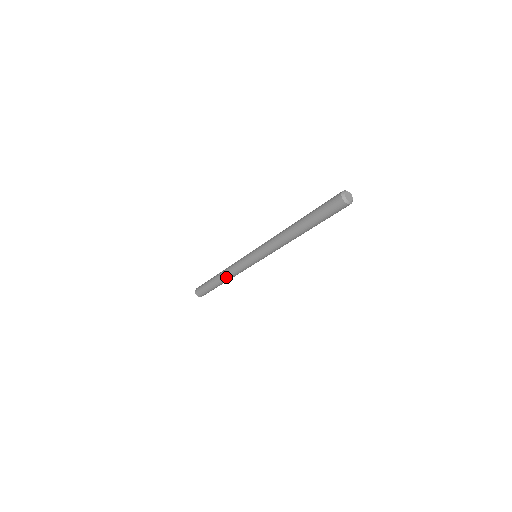
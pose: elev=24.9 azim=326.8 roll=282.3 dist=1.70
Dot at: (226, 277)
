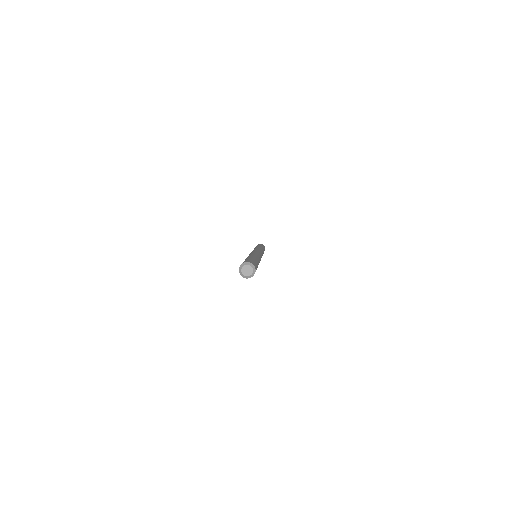
Dot at: occluded
